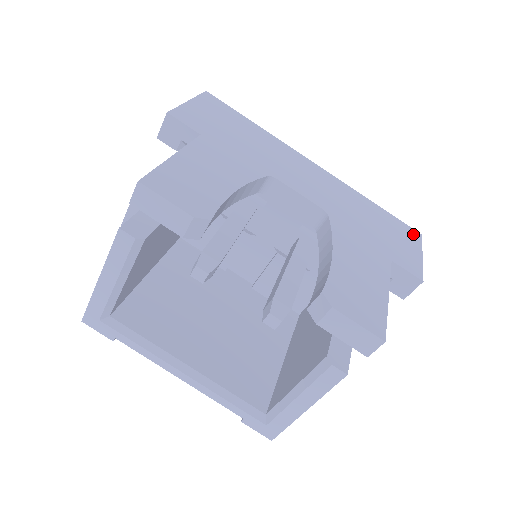
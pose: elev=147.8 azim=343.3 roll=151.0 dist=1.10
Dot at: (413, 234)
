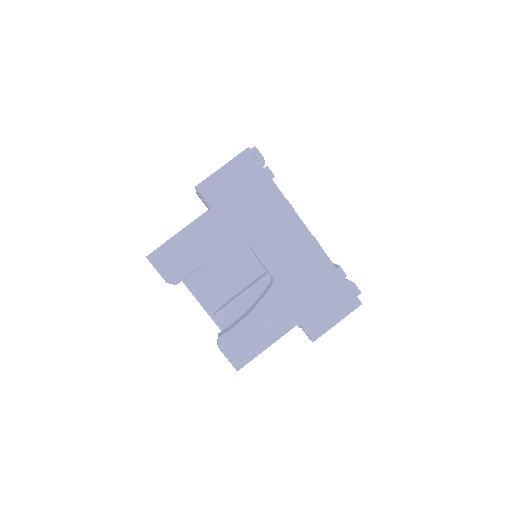
Dot at: (351, 303)
